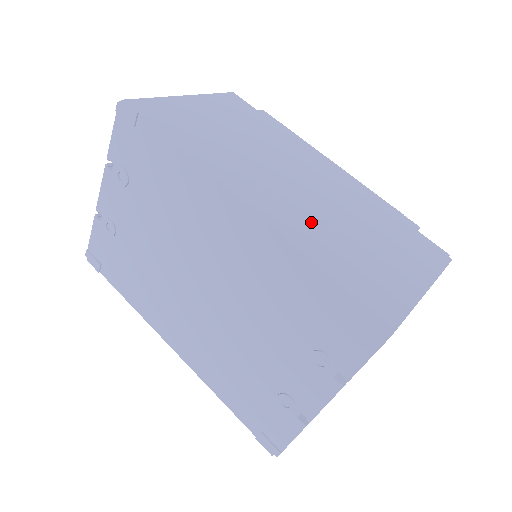
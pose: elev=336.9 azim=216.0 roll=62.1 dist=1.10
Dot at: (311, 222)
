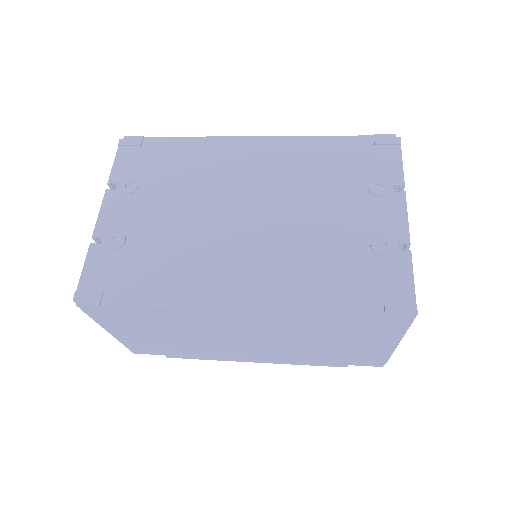
Dot at: occluded
